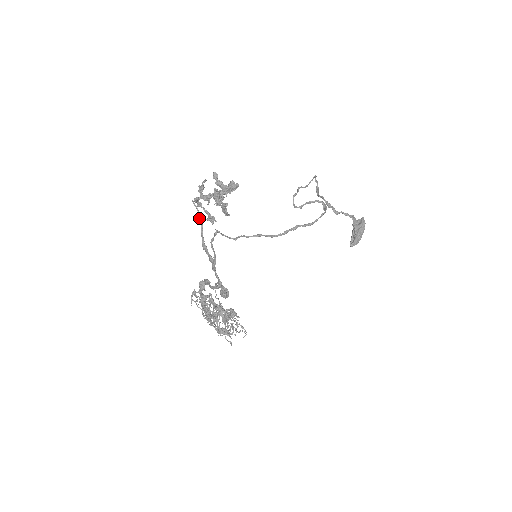
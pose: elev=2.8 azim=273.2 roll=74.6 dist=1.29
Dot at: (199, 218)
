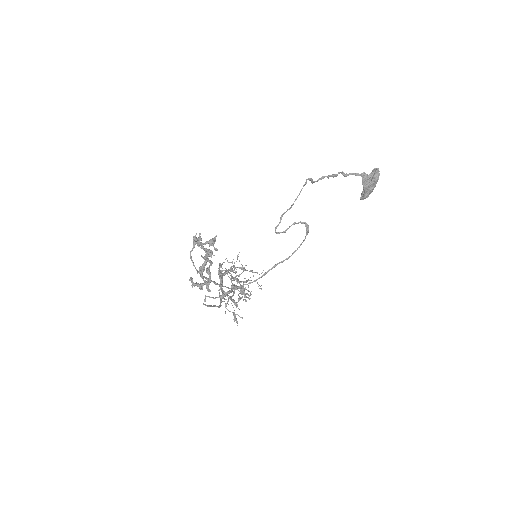
Dot at: occluded
